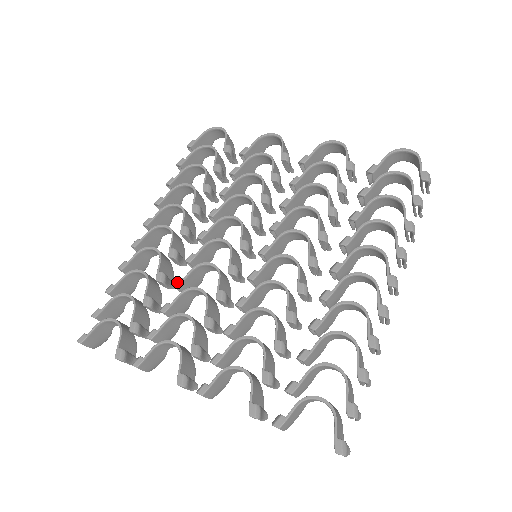
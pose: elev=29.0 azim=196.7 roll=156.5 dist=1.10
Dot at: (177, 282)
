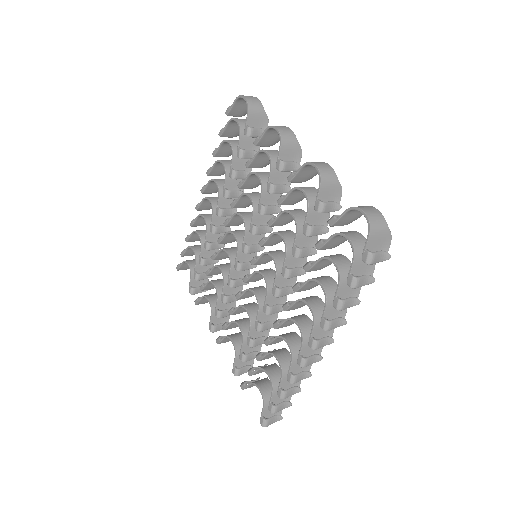
Dot at: (212, 257)
